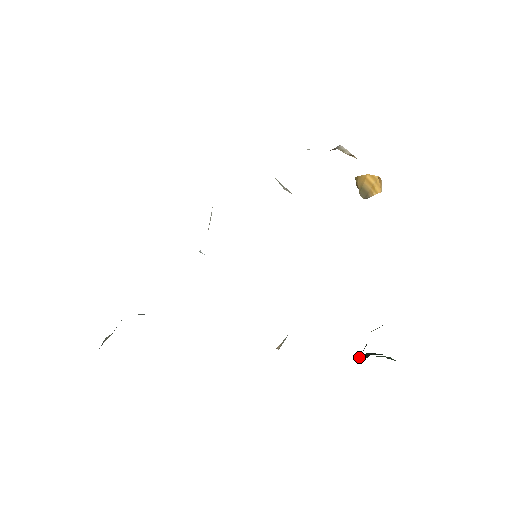
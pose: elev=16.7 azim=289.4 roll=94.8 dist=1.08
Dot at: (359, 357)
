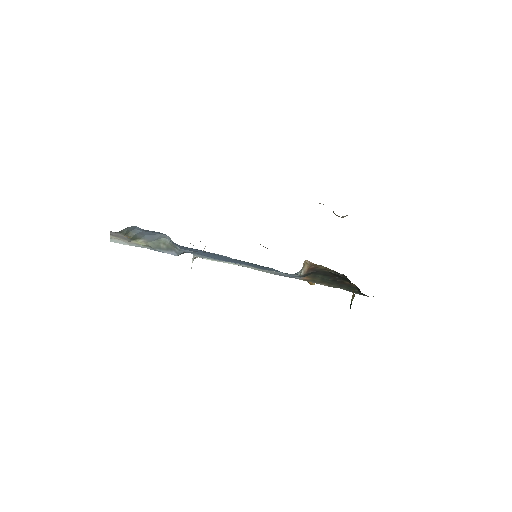
Dot at: occluded
